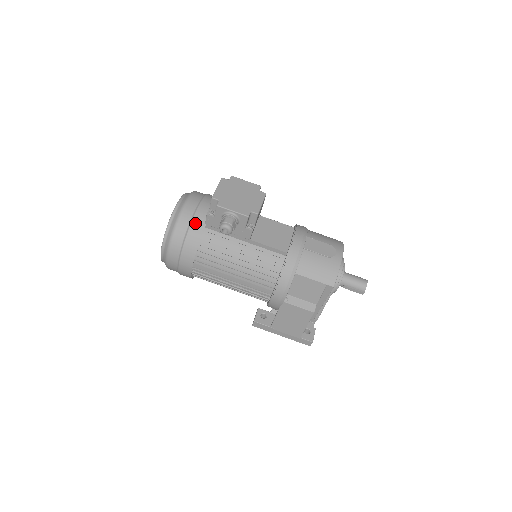
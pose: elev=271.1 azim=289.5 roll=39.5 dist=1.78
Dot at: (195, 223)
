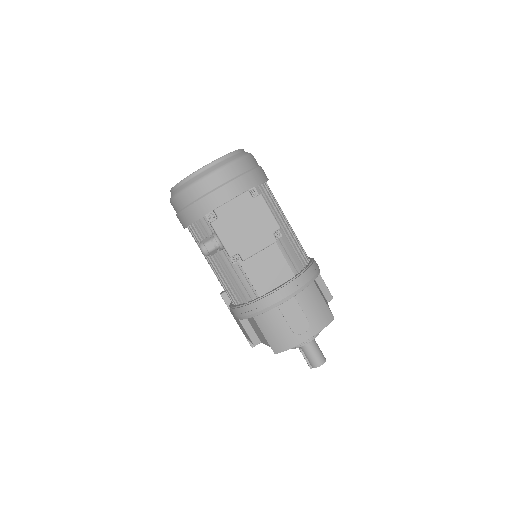
Dot at: (201, 204)
